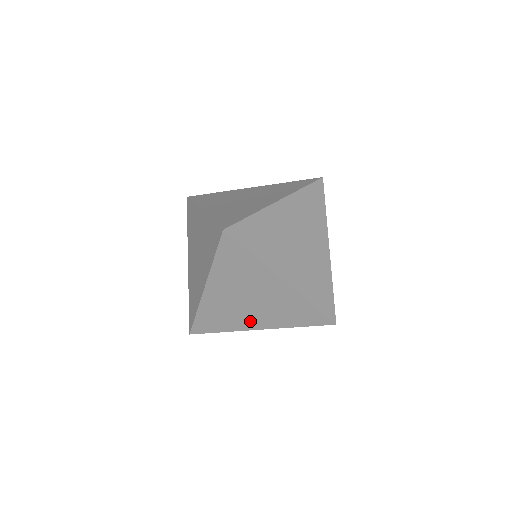
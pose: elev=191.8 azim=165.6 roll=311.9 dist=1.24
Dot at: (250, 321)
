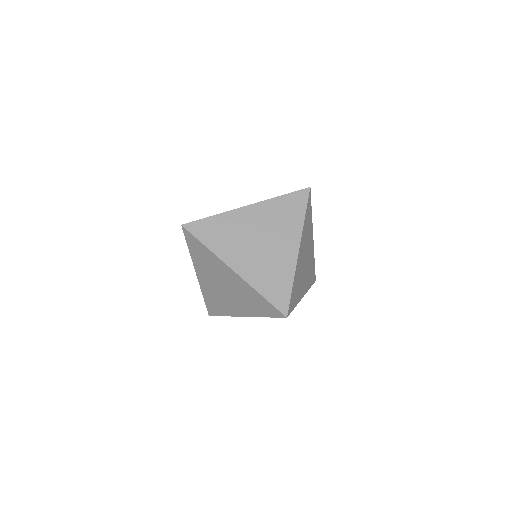
Dot at: (234, 307)
